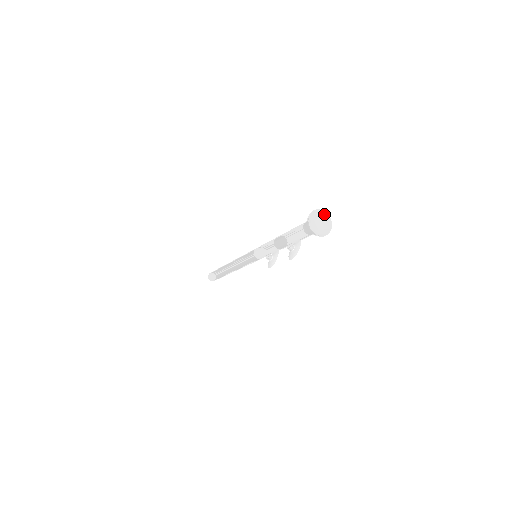
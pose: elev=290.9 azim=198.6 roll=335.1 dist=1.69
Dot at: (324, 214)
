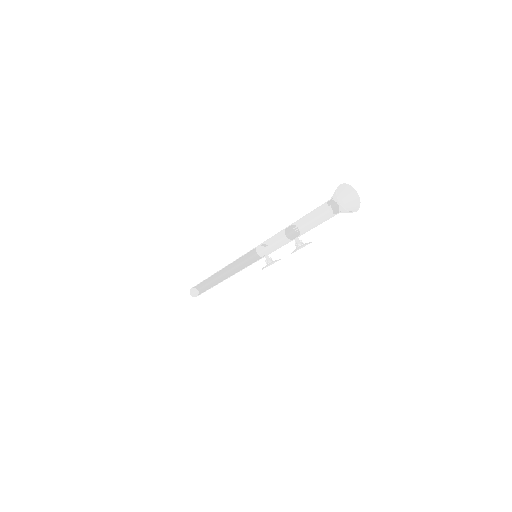
Dot at: (356, 197)
